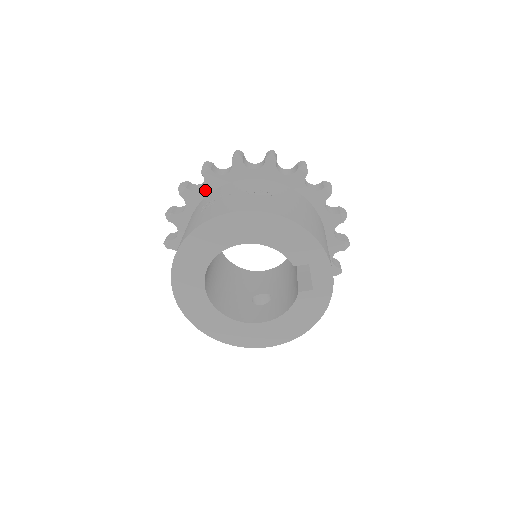
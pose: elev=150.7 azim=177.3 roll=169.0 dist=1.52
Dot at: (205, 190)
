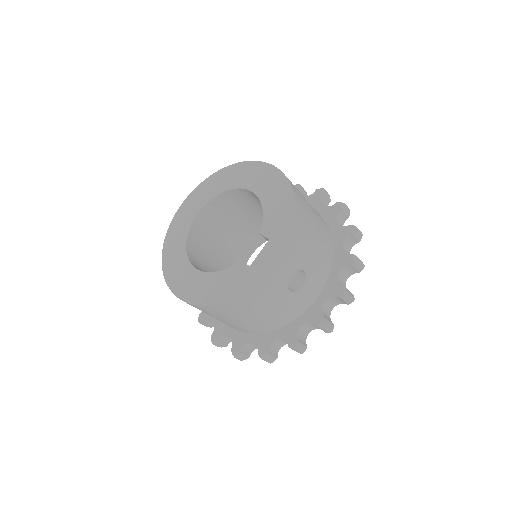
Dot at: occluded
